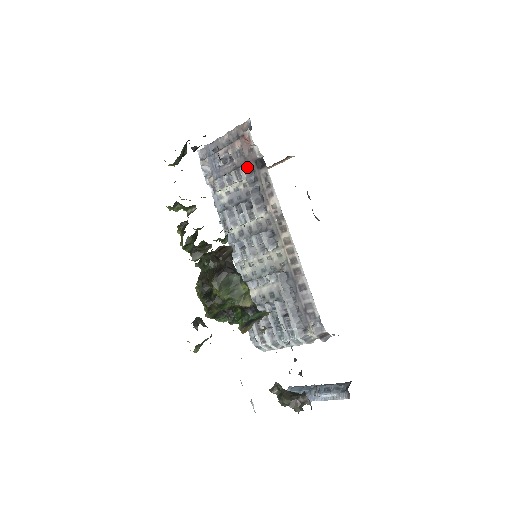
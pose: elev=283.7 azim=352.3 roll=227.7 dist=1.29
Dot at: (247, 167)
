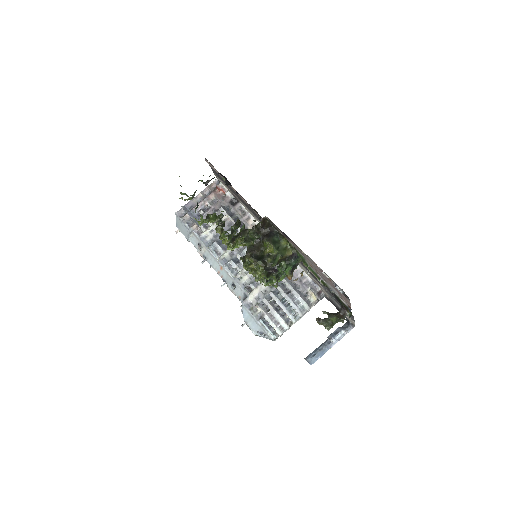
Dot at: (224, 207)
